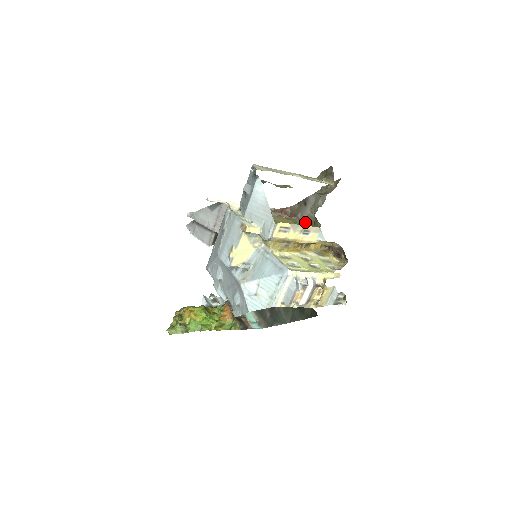
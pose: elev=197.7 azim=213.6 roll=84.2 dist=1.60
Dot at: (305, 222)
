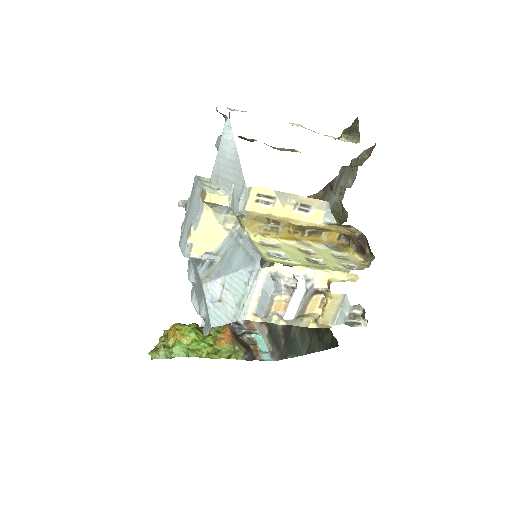
Dot at: occluded
